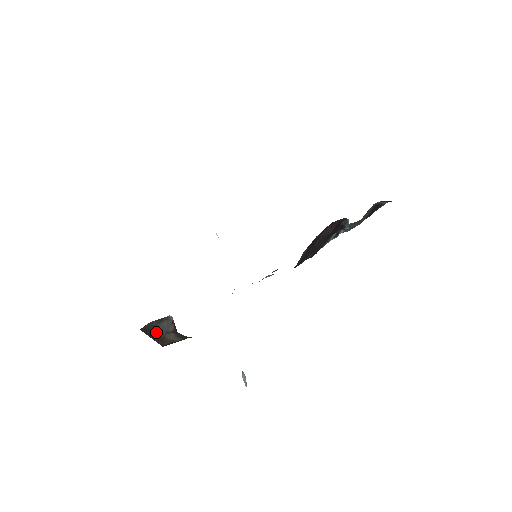
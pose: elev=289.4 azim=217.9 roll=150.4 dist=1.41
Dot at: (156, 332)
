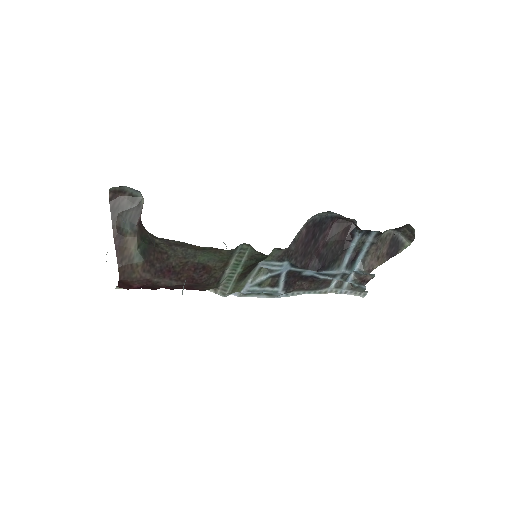
Dot at: (121, 223)
